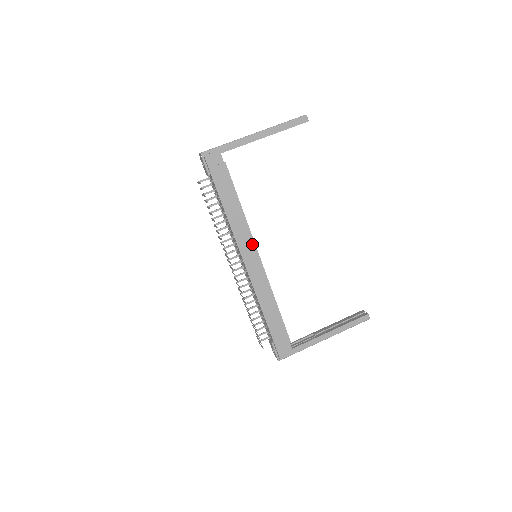
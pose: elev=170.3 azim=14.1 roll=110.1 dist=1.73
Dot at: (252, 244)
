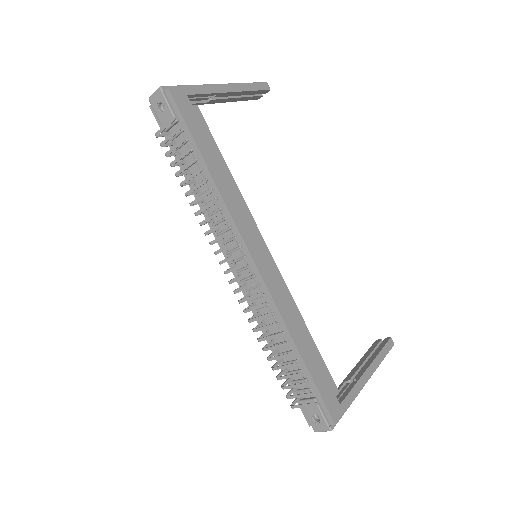
Dot at: (255, 229)
